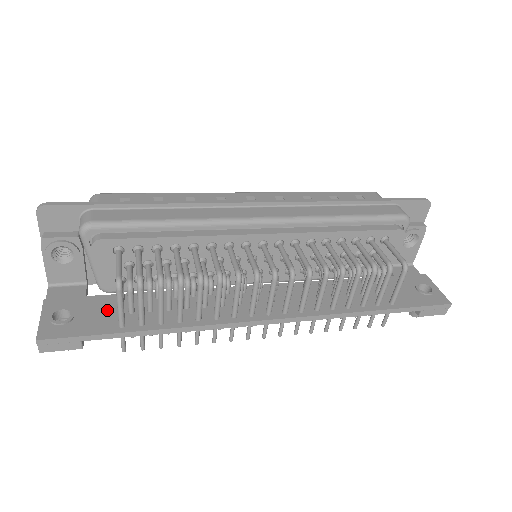
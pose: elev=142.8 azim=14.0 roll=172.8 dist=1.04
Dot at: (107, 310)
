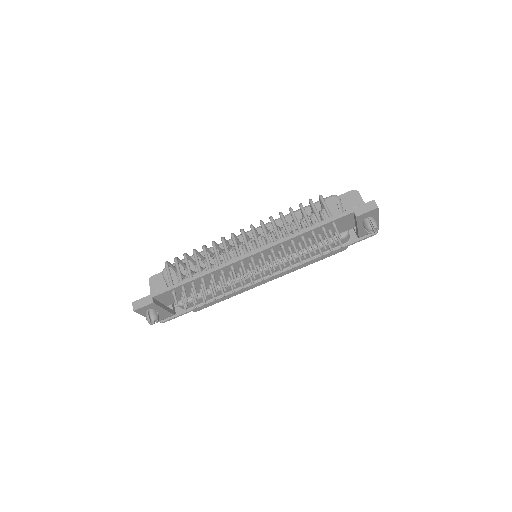
Dot at: occluded
